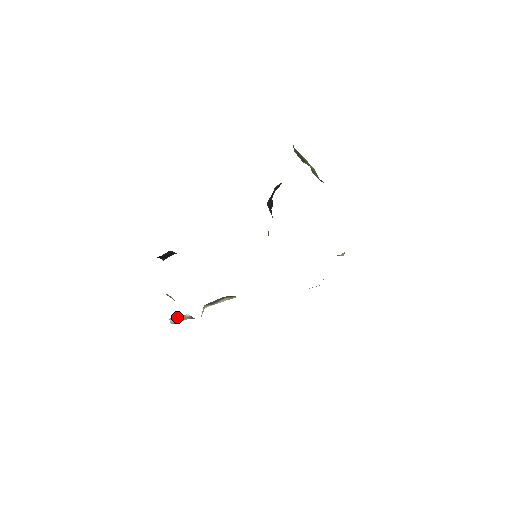
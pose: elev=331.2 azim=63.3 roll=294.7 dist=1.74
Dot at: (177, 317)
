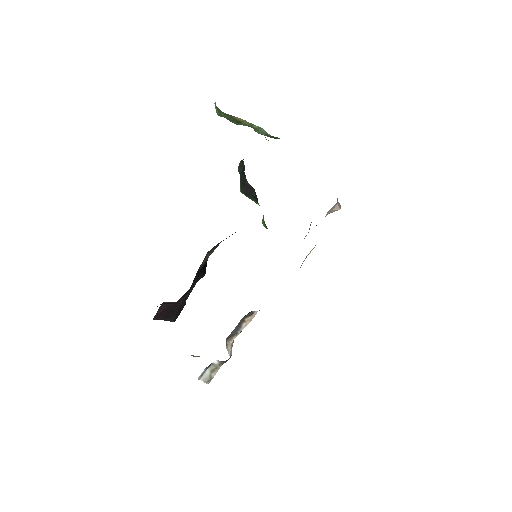
Dot at: (207, 371)
